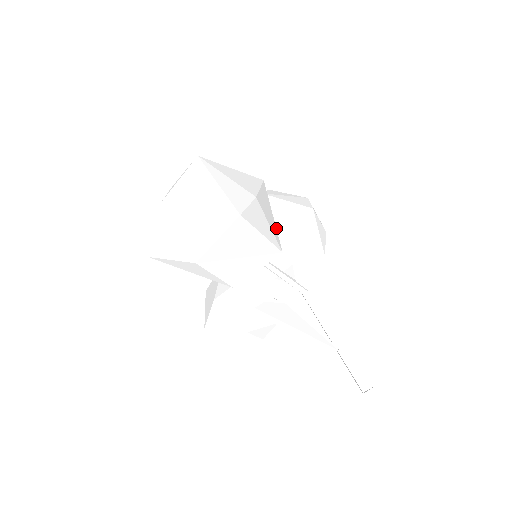
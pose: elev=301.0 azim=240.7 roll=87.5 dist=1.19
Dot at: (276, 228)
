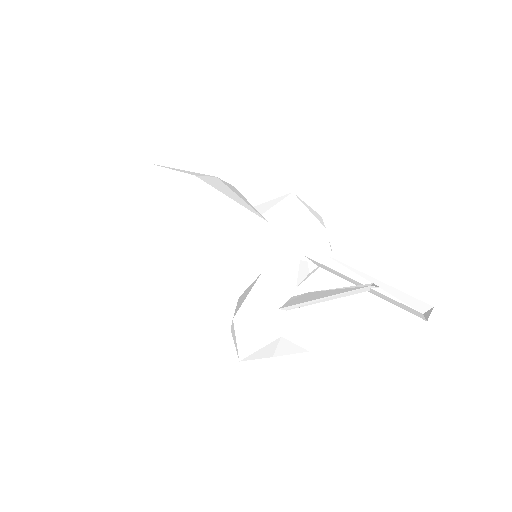
Dot at: occluded
